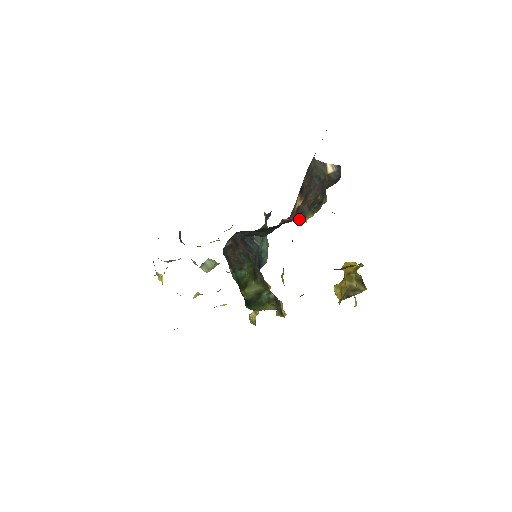
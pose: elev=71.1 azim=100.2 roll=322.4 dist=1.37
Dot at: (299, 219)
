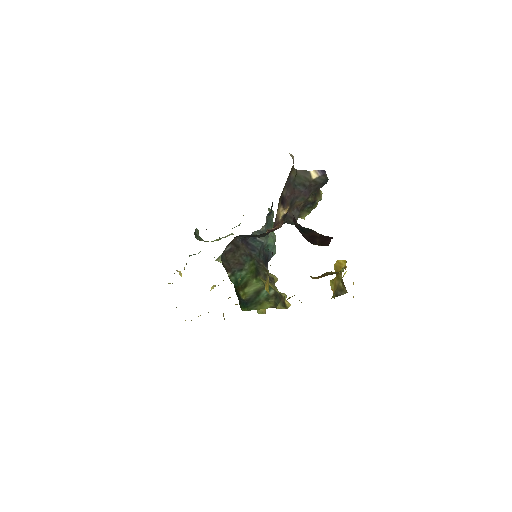
Dot at: (290, 223)
